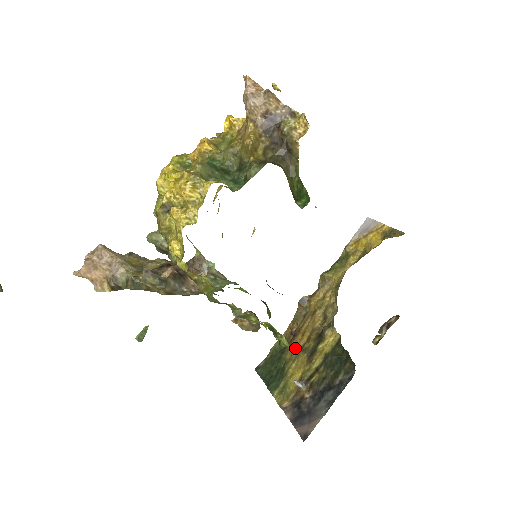
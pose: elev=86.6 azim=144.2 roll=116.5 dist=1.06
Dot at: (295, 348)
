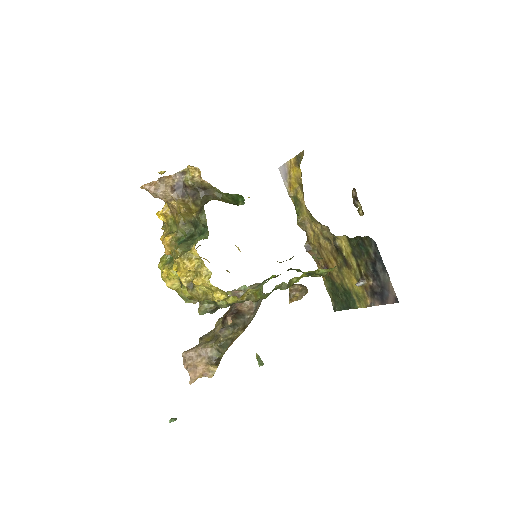
Dot at: (336, 273)
